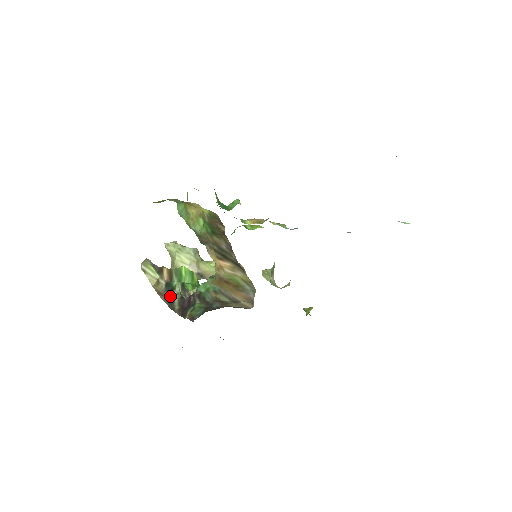
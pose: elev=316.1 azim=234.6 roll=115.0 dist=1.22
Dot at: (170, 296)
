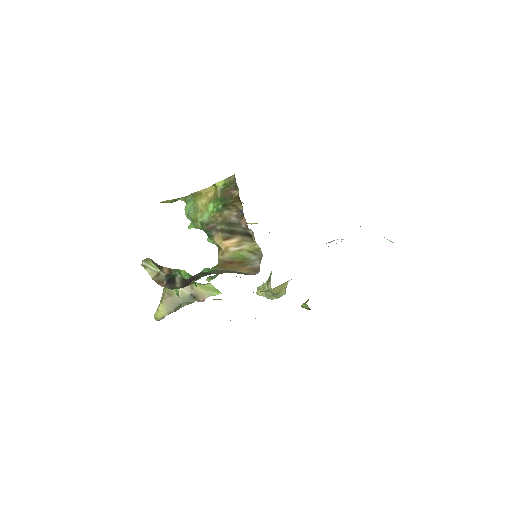
Dot at: (171, 281)
